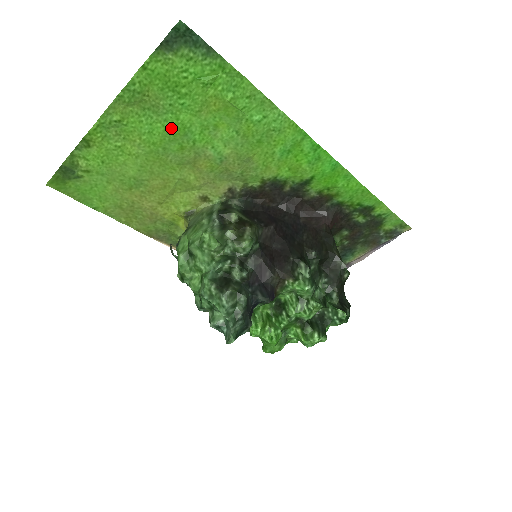
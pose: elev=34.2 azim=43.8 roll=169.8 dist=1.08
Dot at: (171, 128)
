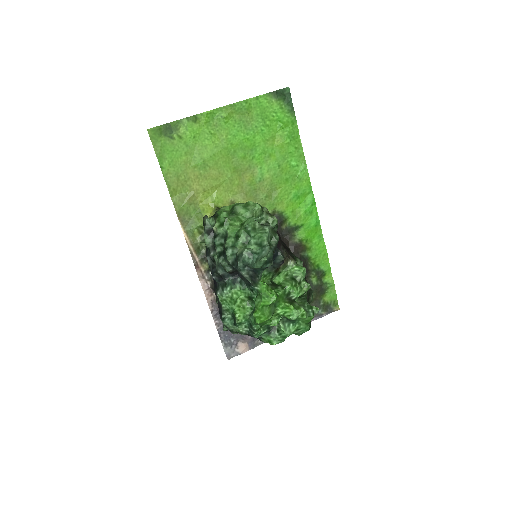
Dot at: (247, 141)
